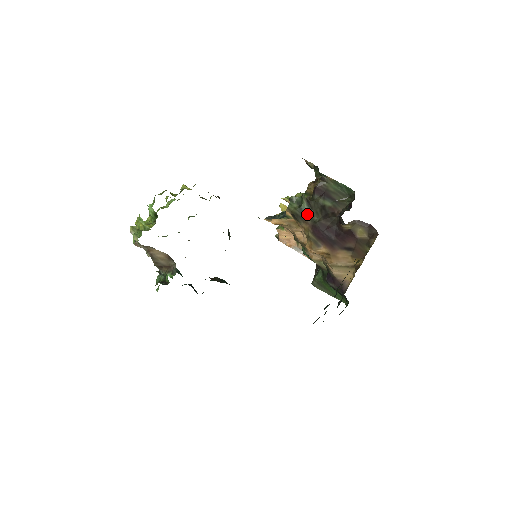
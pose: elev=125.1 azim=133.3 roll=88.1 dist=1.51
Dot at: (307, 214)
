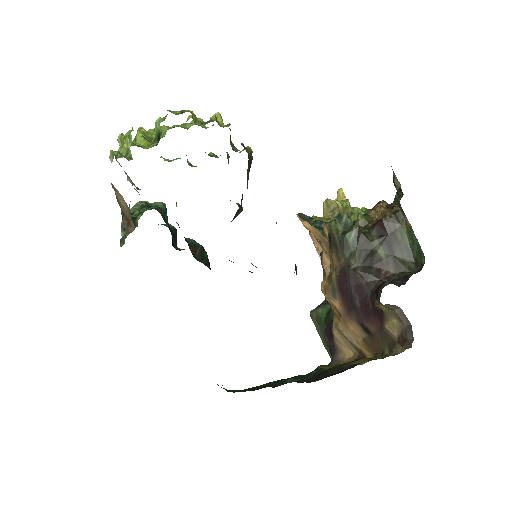
Dot at: (346, 249)
